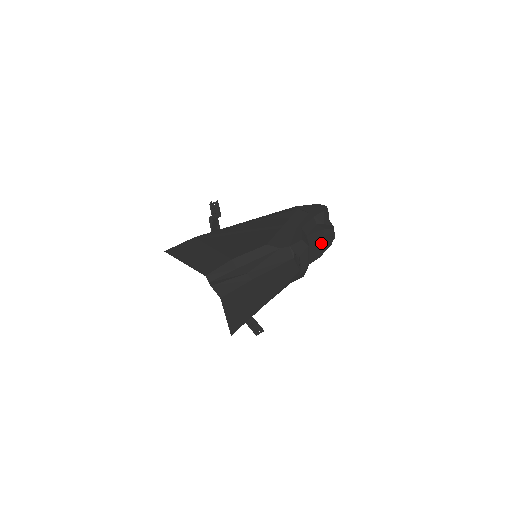
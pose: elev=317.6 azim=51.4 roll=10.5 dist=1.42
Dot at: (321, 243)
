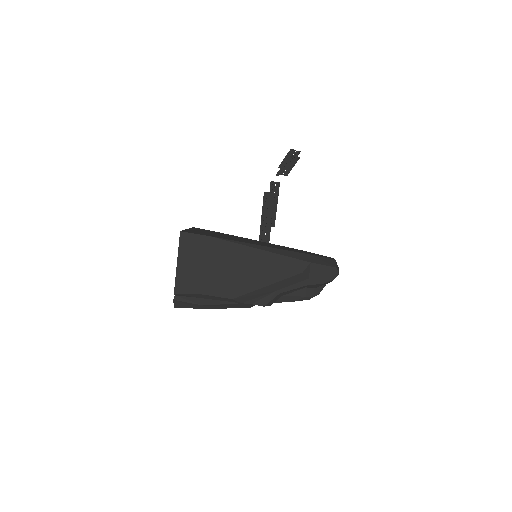
Dot at: occluded
